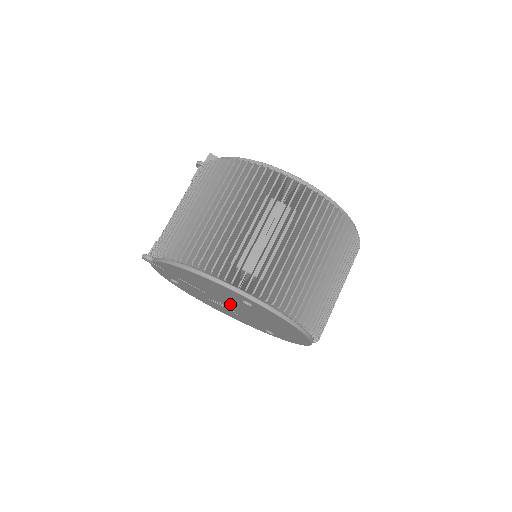
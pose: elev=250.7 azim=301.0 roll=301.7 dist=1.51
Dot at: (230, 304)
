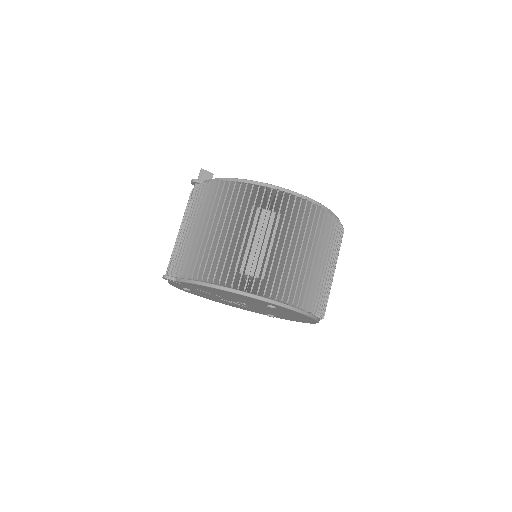
Dot at: occluded
